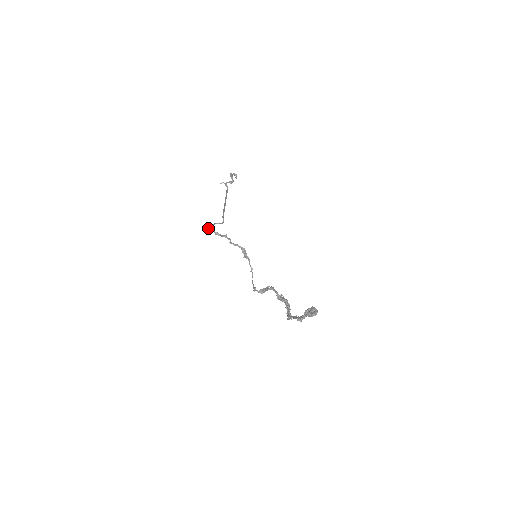
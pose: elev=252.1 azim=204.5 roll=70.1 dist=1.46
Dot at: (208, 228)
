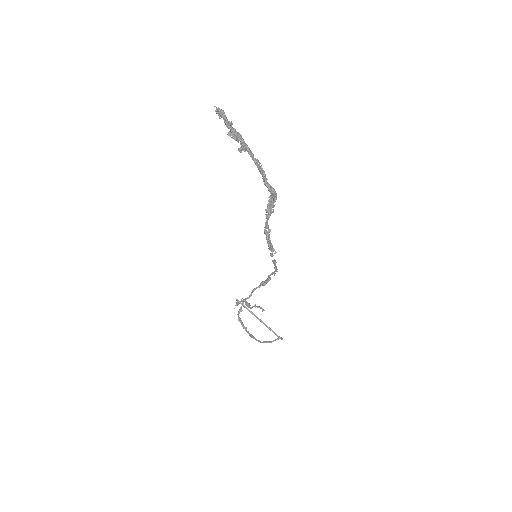
Dot at: occluded
